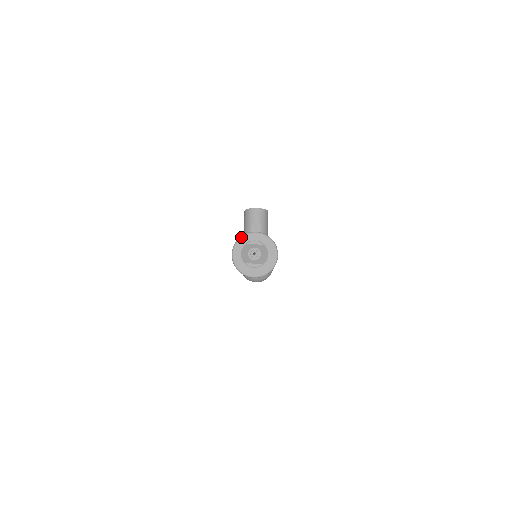
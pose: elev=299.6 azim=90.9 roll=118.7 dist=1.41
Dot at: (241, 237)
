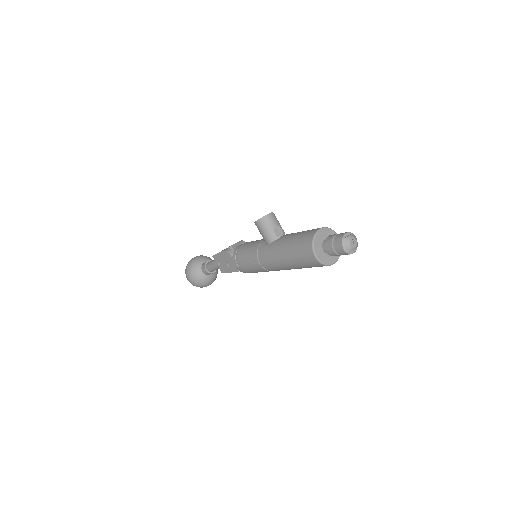
Dot at: (314, 238)
